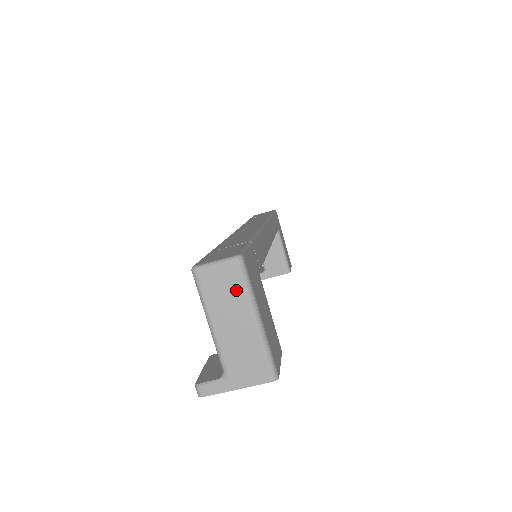
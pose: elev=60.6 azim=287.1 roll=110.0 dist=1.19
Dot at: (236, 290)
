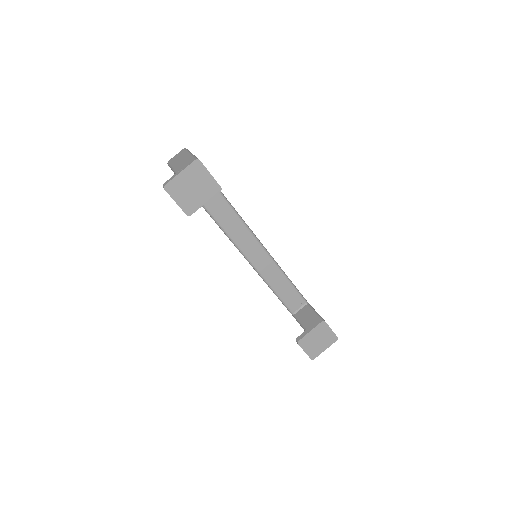
Dot at: (182, 154)
